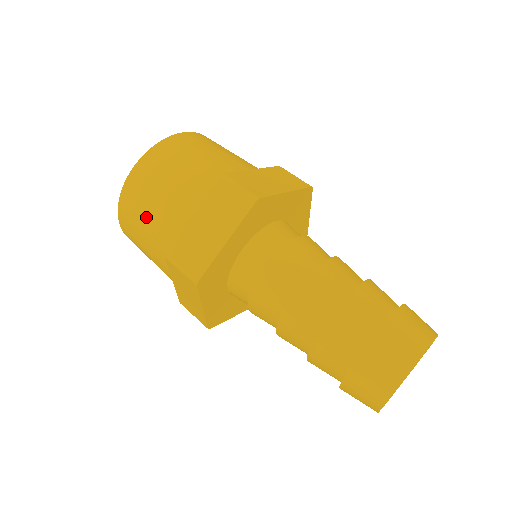
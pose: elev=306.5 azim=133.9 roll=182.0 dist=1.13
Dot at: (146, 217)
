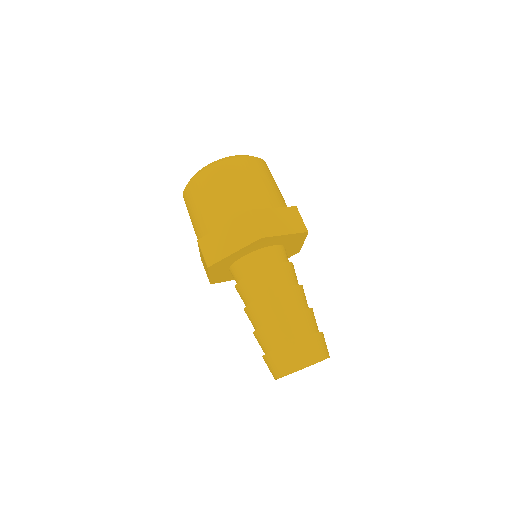
Dot at: occluded
